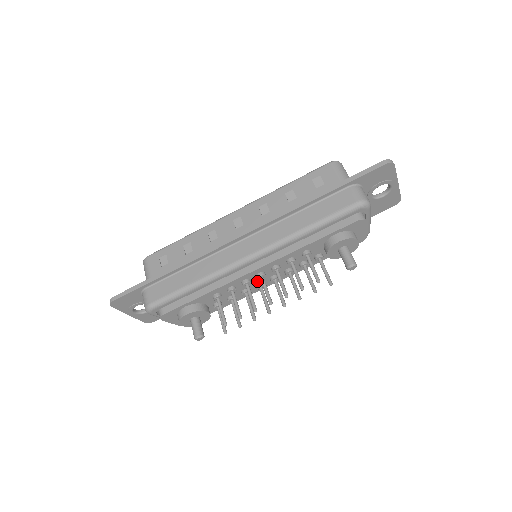
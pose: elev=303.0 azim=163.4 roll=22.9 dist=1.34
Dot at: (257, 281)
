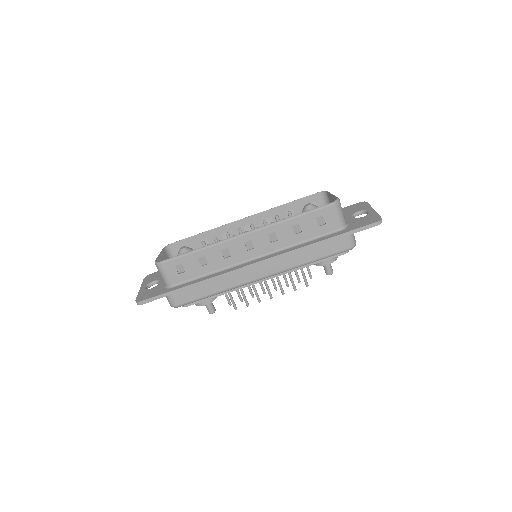
Dot at: occluded
